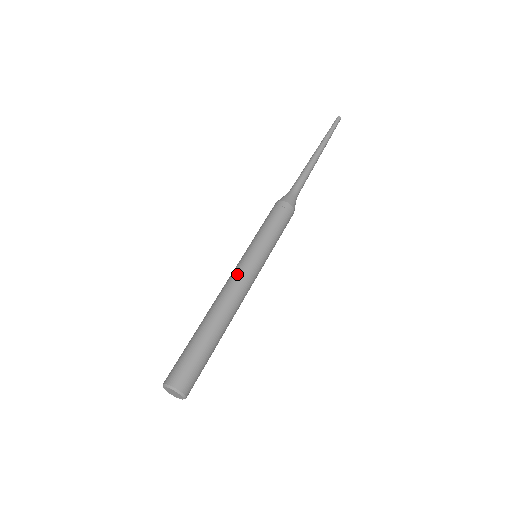
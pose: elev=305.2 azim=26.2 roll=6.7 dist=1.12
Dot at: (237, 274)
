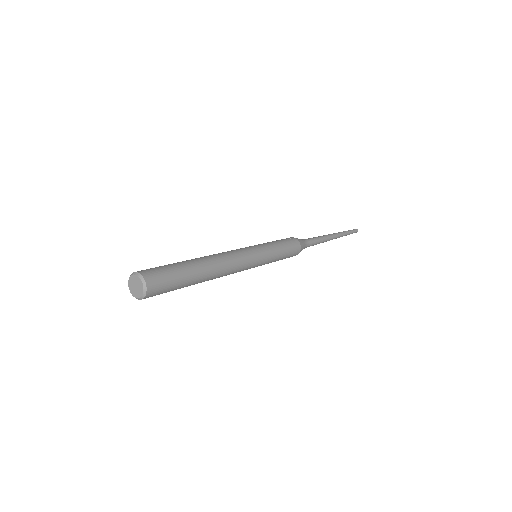
Dot at: (234, 250)
